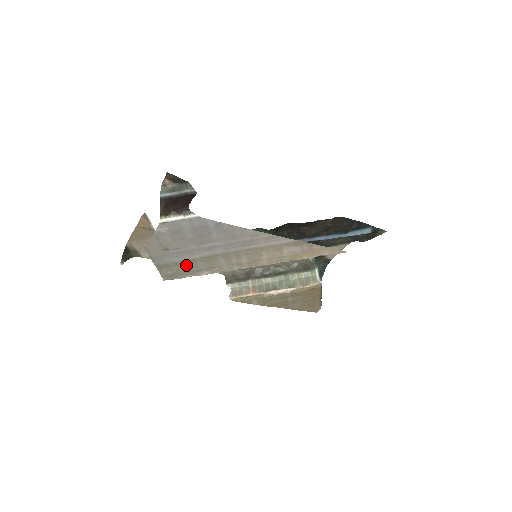
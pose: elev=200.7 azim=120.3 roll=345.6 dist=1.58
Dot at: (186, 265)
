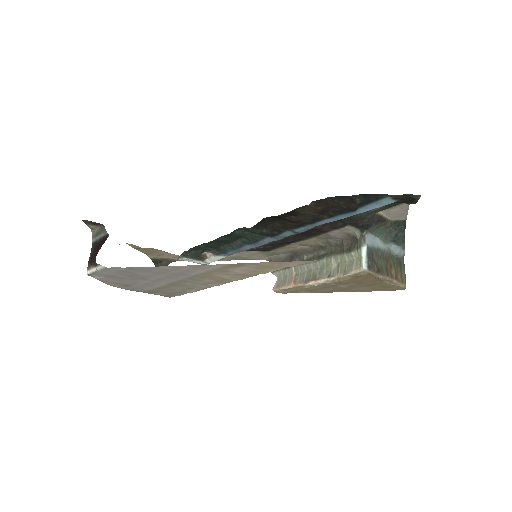
Dot at: (165, 289)
